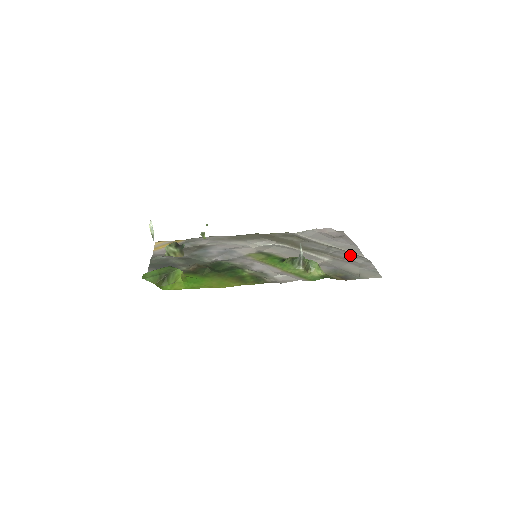
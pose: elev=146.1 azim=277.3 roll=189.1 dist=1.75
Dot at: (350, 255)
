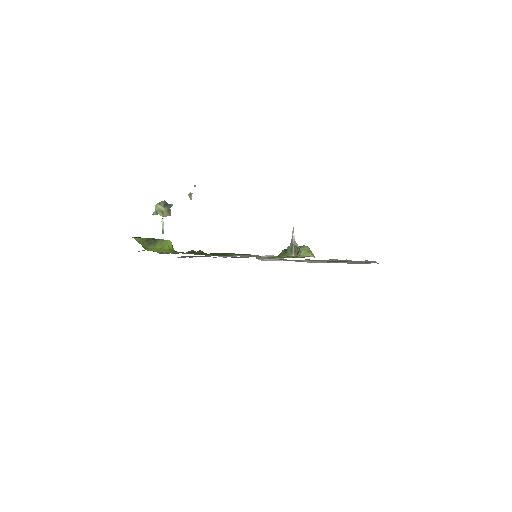
Dot at: occluded
